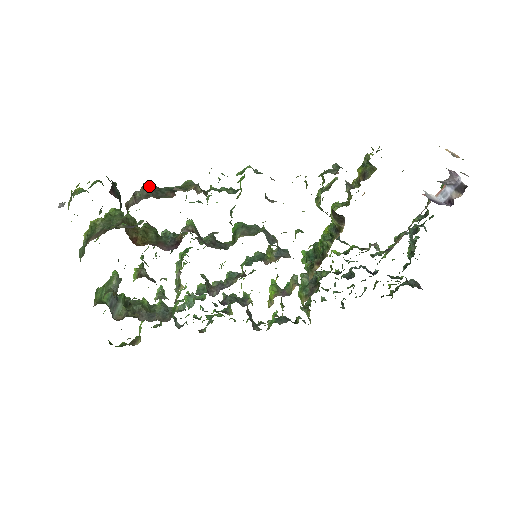
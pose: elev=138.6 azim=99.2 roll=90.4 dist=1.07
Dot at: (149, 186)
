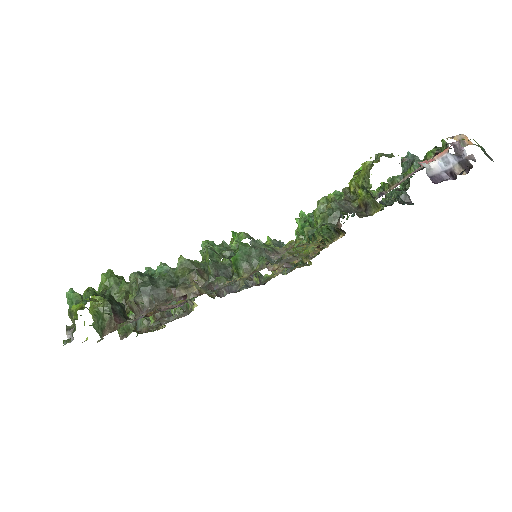
Dot at: (146, 289)
